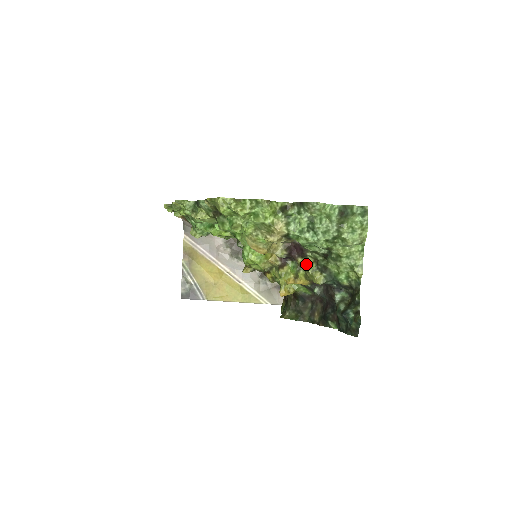
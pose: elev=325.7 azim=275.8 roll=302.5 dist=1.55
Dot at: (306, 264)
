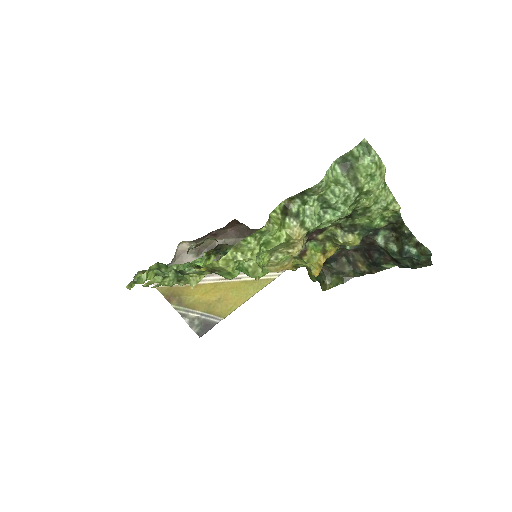
Dot at: (329, 235)
